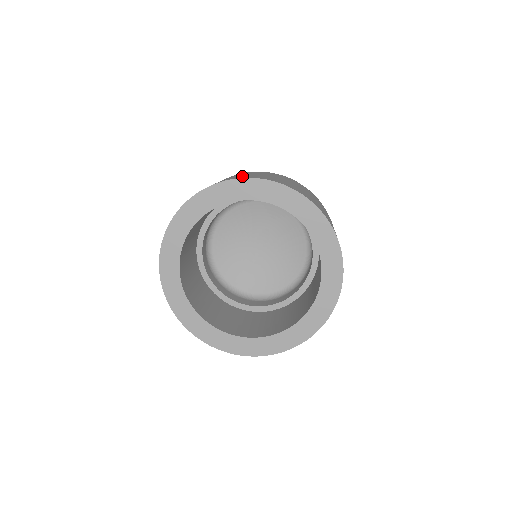
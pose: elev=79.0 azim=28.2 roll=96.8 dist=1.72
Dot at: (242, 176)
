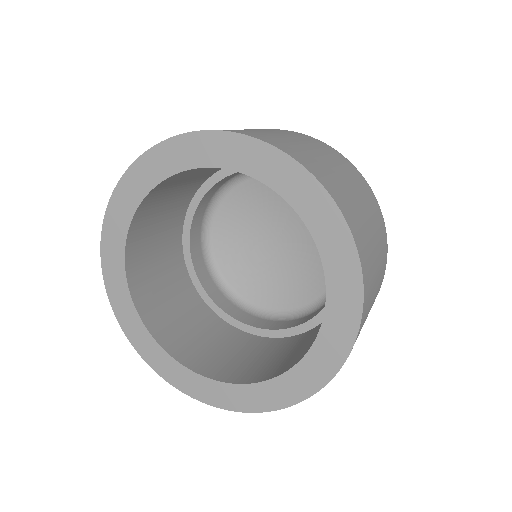
Dot at: occluded
